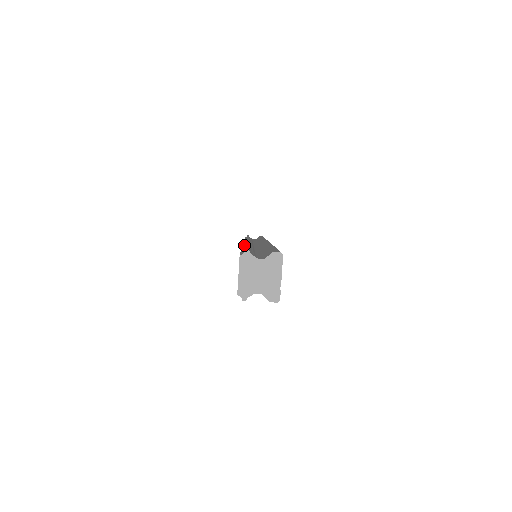
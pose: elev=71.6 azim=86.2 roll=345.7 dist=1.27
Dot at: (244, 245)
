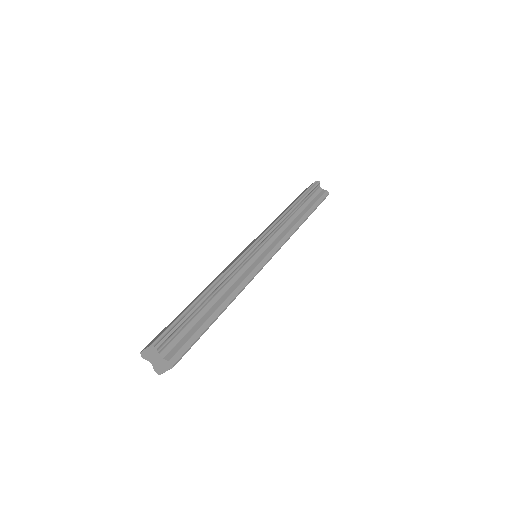
Dot at: (222, 277)
